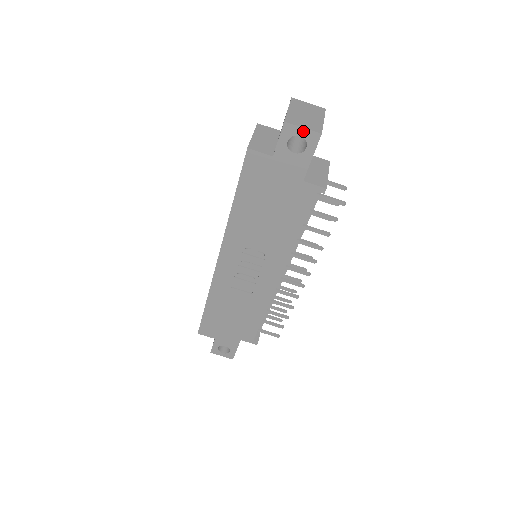
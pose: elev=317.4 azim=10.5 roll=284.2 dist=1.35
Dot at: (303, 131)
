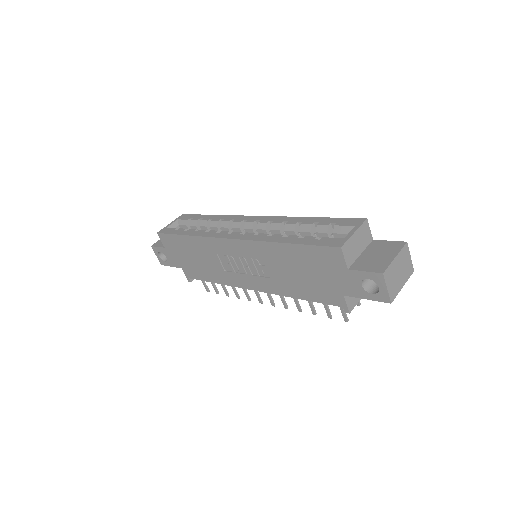
Dot at: (384, 289)
